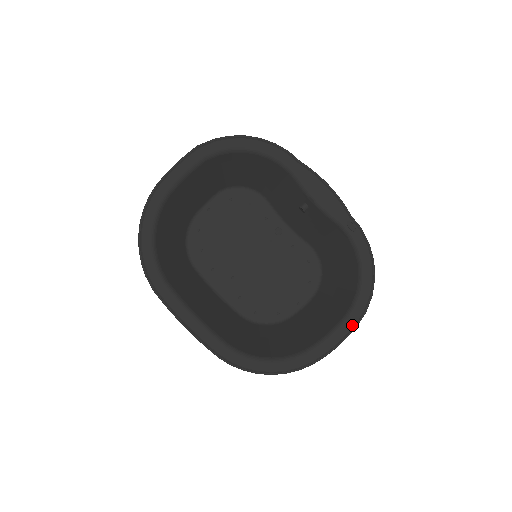
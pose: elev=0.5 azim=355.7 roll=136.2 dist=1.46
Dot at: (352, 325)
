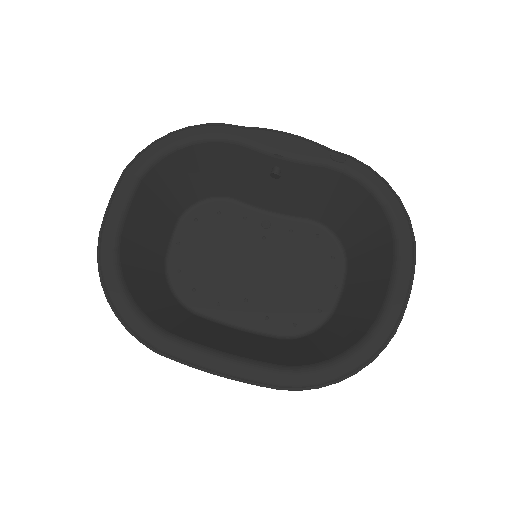
Dot at: (409, 261)
